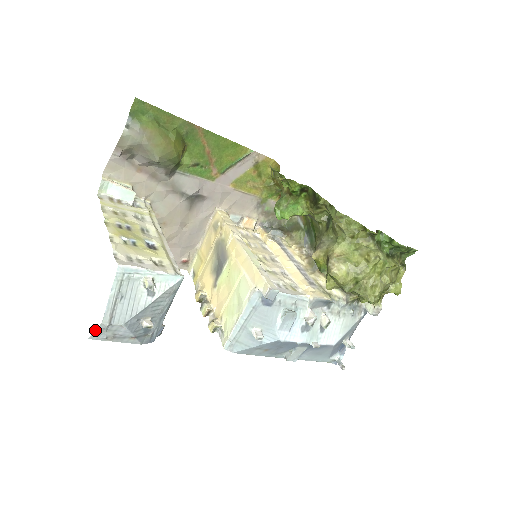
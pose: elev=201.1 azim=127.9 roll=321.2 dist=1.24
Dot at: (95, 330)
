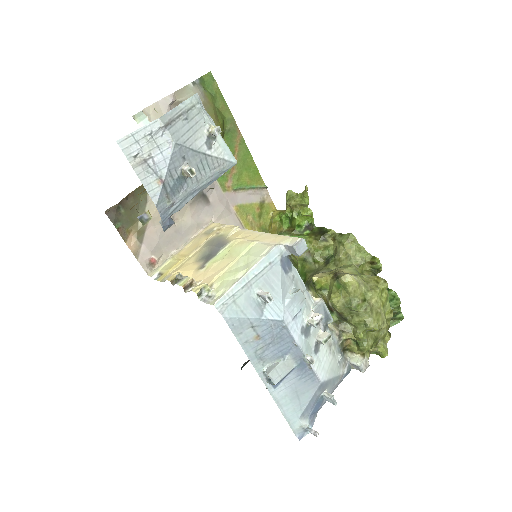
Dot at: (139, 128)
